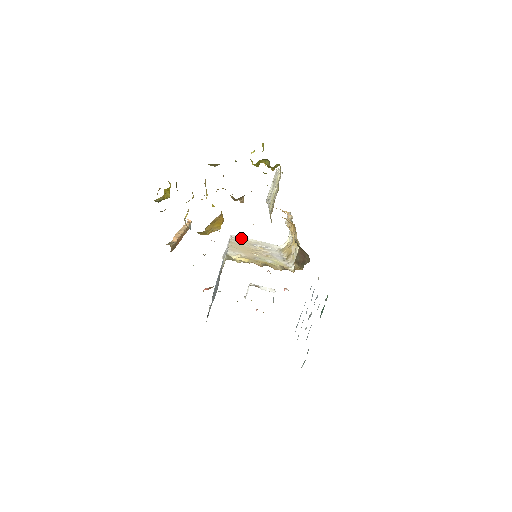
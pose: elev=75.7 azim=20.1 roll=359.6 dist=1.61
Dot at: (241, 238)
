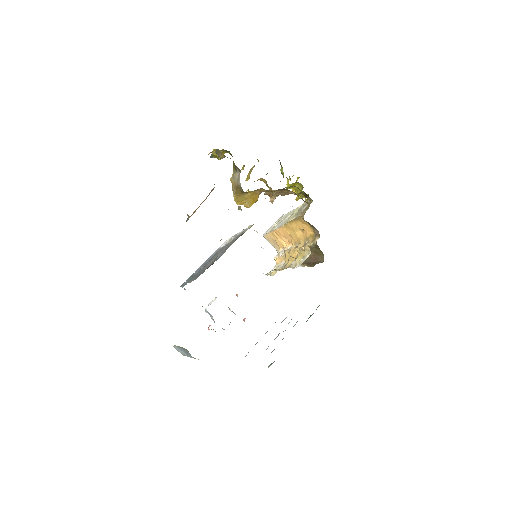
Dot at: occluded
